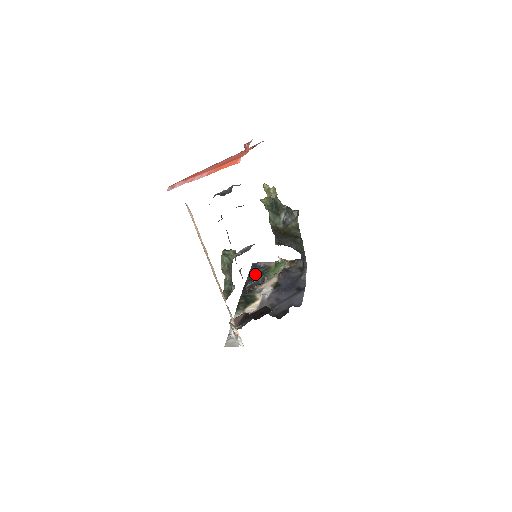
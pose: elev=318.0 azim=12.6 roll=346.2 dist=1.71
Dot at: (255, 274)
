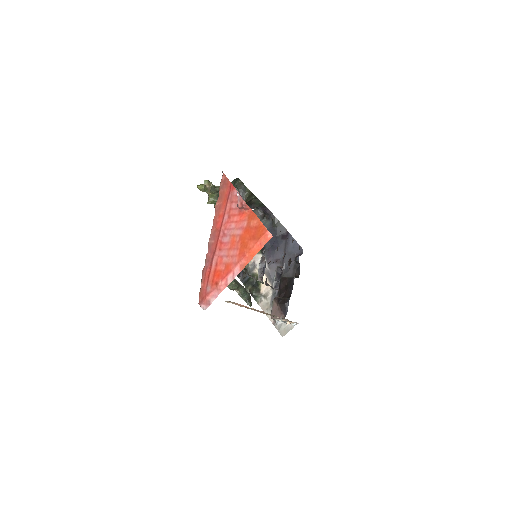
Dot at: occluded
